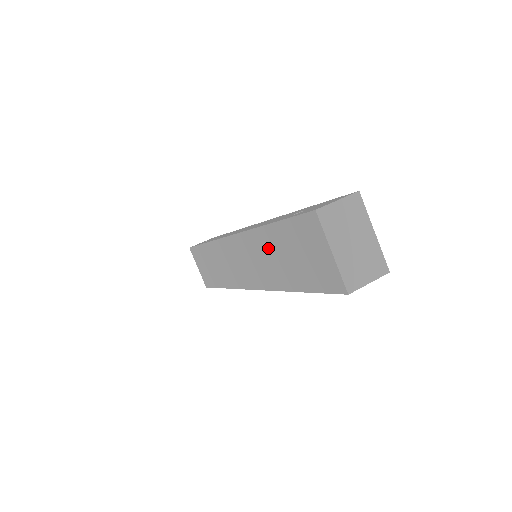
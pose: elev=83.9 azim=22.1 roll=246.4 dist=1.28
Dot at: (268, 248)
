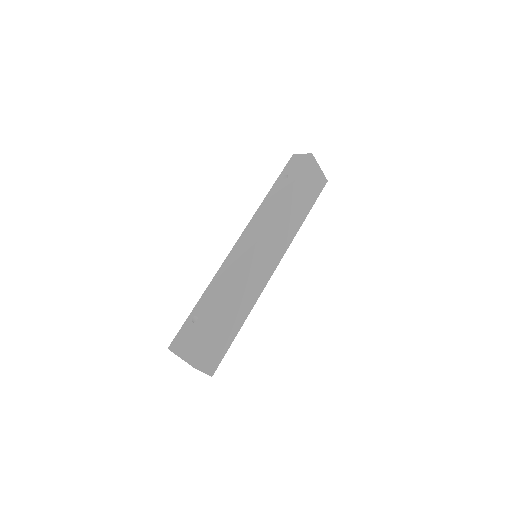
Dot at: occluded
